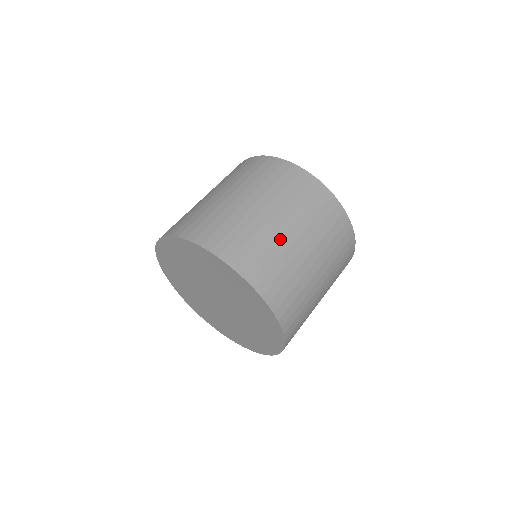
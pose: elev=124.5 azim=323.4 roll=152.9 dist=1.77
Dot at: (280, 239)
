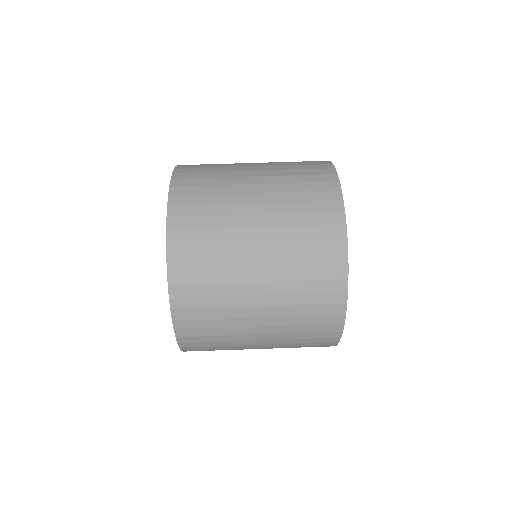
Dot at: (238, 227)
